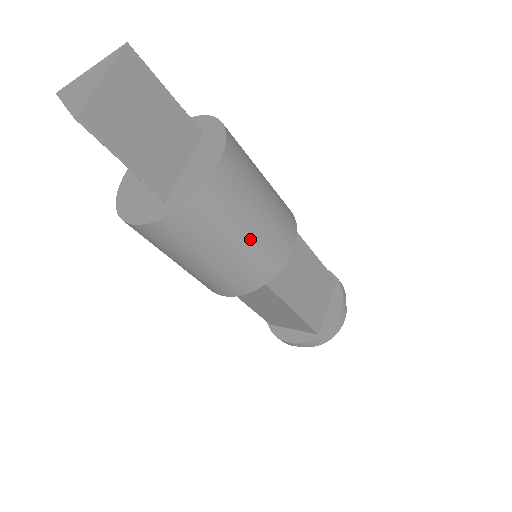
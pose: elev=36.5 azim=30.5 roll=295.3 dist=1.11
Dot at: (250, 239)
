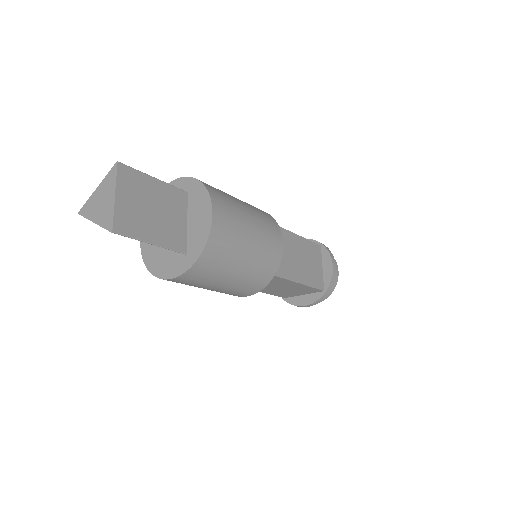
Dot at: (252, 252)
